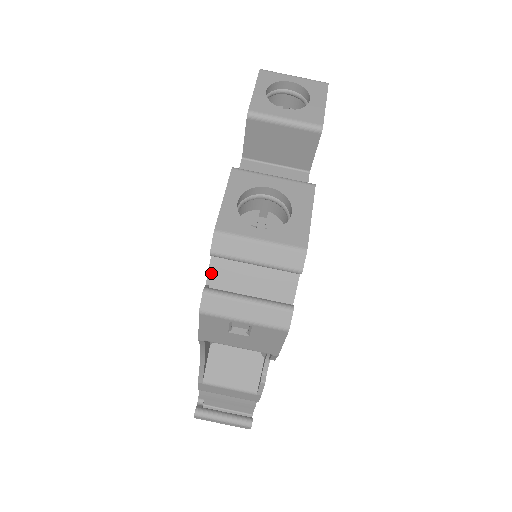
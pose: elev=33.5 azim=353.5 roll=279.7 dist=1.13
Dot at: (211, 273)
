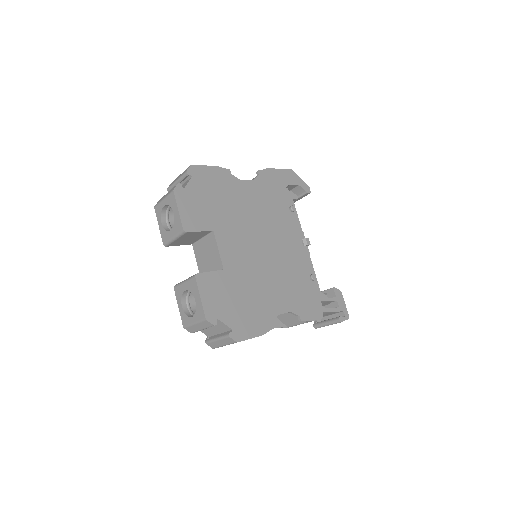
Dot at: (204, 333)
